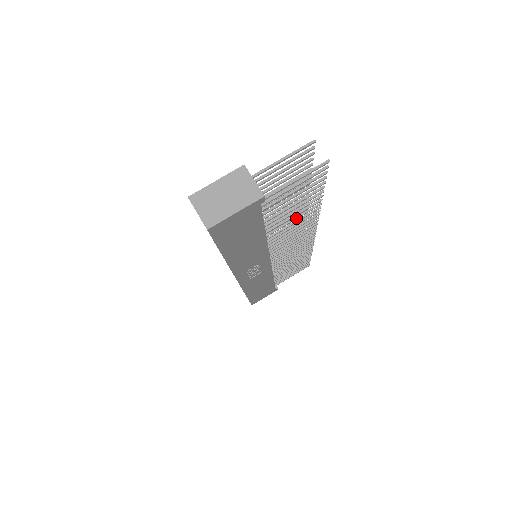
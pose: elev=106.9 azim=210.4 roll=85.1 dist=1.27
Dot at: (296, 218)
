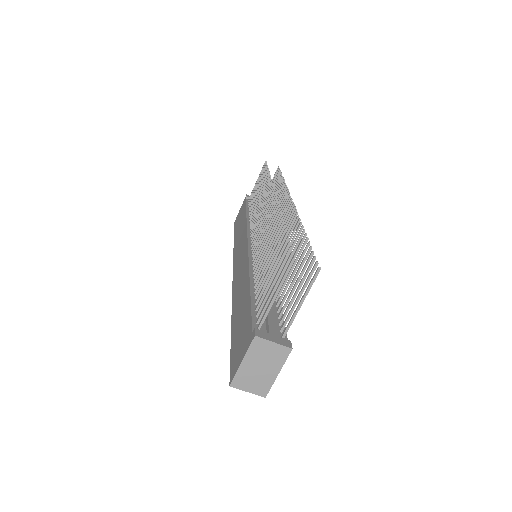
Dot at: occluded
